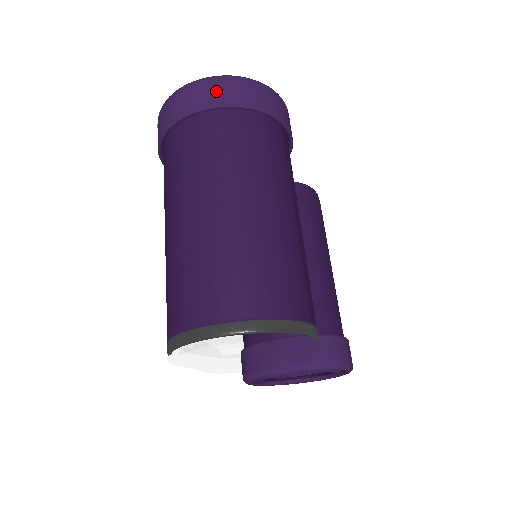
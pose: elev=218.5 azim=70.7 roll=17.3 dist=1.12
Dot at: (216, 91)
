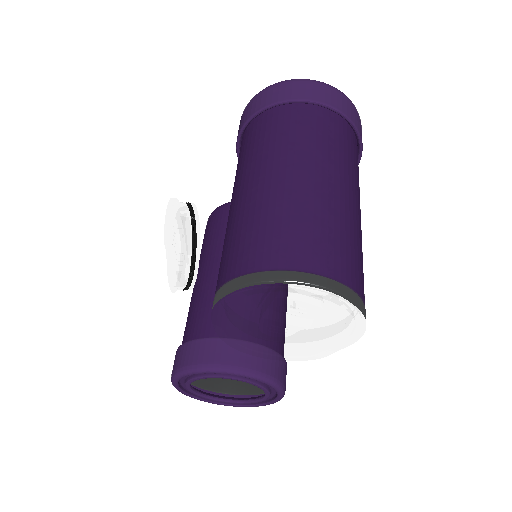
Dot at: (341, 101)
